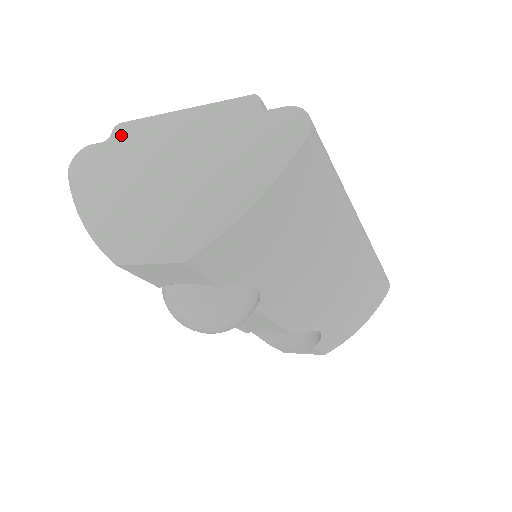
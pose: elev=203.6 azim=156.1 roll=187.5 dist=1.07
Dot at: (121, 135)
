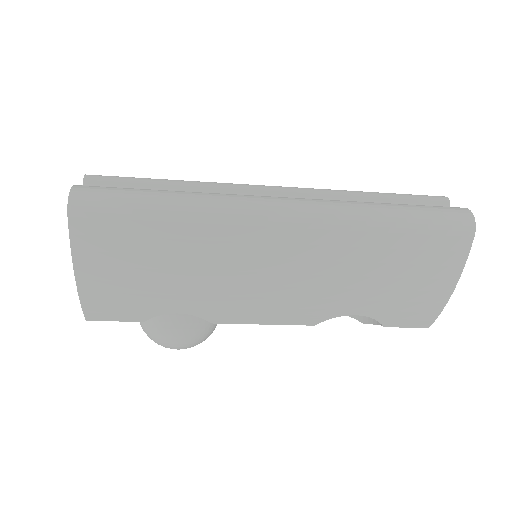
Dot at: occluded
